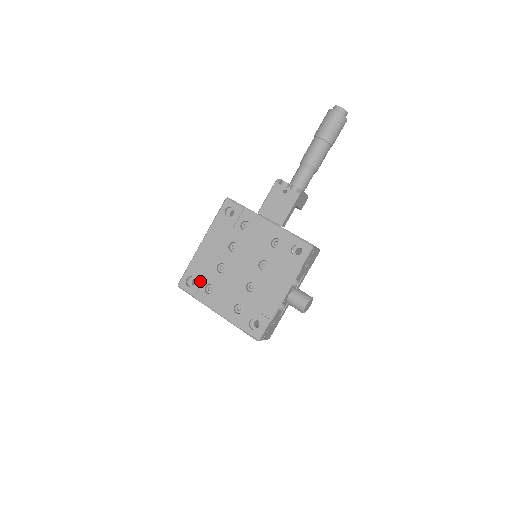
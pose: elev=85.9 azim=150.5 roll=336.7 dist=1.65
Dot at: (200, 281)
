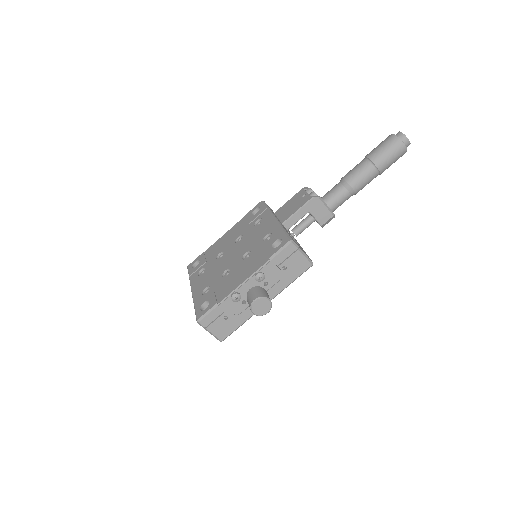
Dot at: (201, 264)
